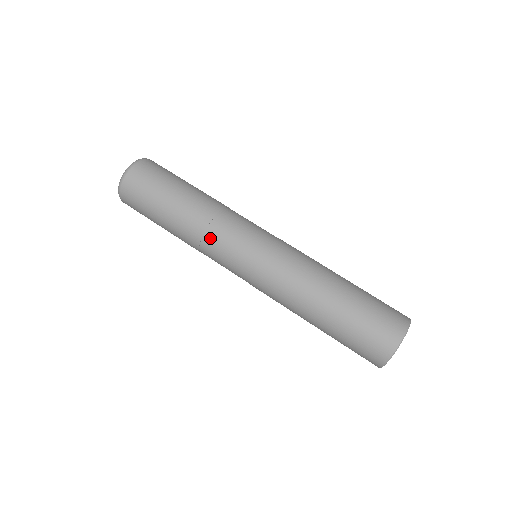
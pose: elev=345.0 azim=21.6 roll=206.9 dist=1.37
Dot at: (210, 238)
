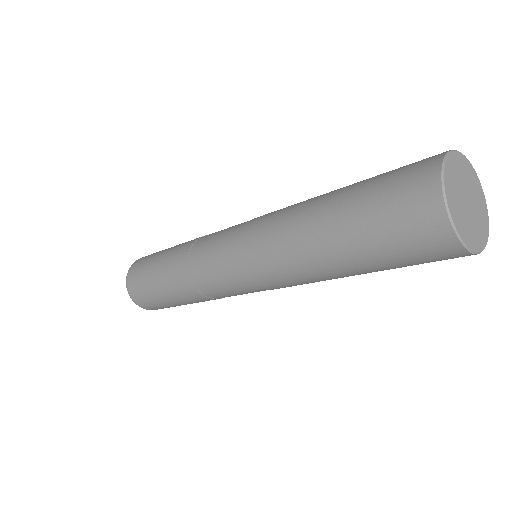
Dot at: (194, 259)
